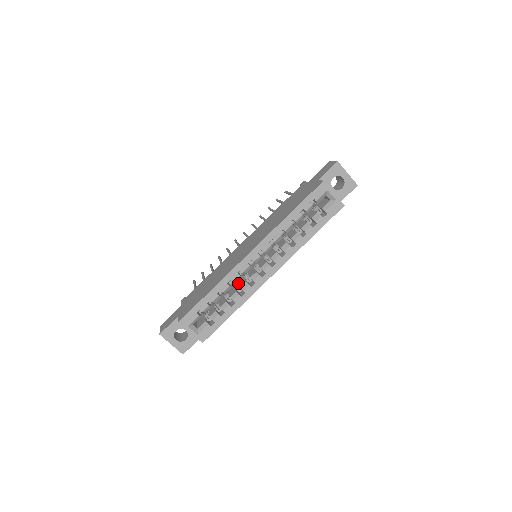
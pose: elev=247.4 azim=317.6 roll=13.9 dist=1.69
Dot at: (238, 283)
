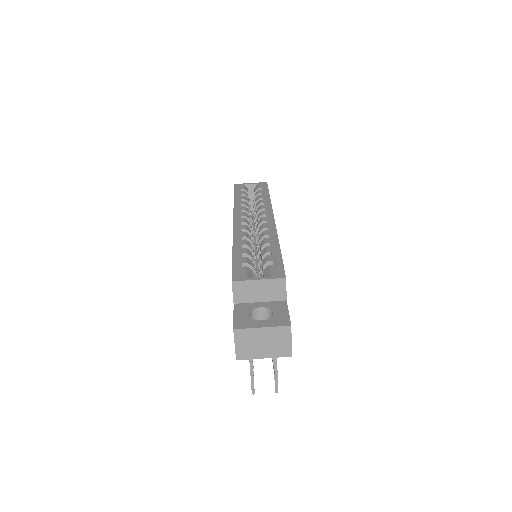
Dot at: occluded
